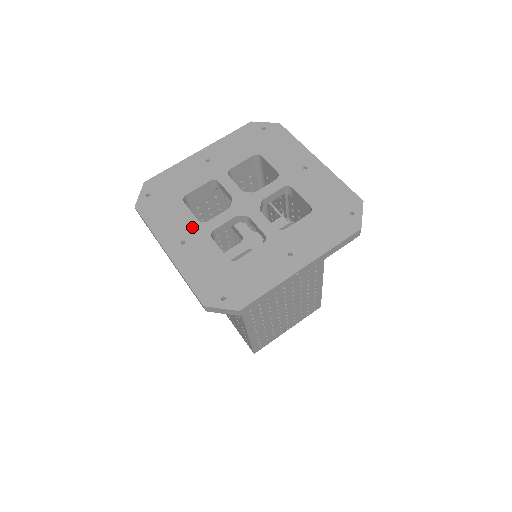
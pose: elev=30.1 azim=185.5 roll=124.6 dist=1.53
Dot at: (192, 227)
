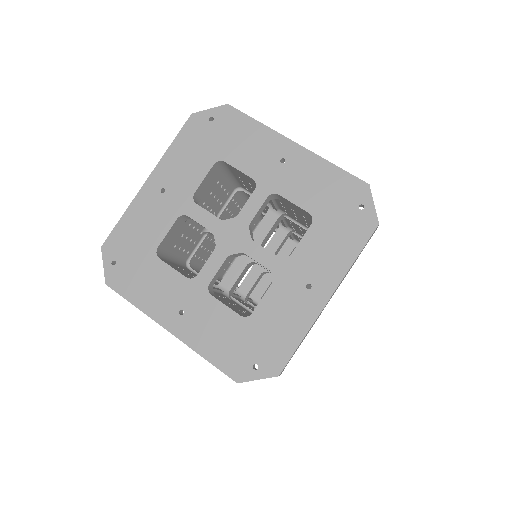
Dot at: (183, 289)
